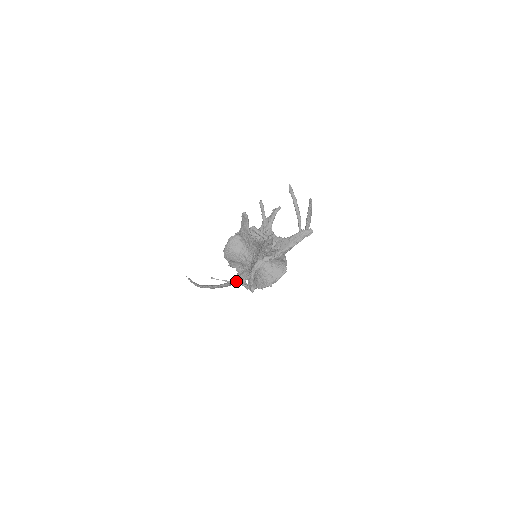
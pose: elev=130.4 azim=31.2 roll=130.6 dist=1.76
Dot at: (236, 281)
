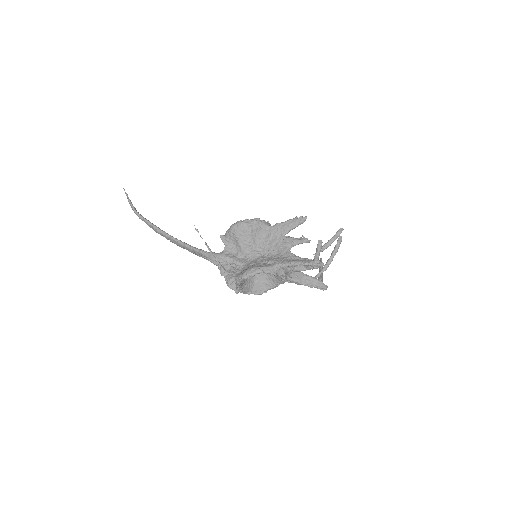
Dot at: occluded
